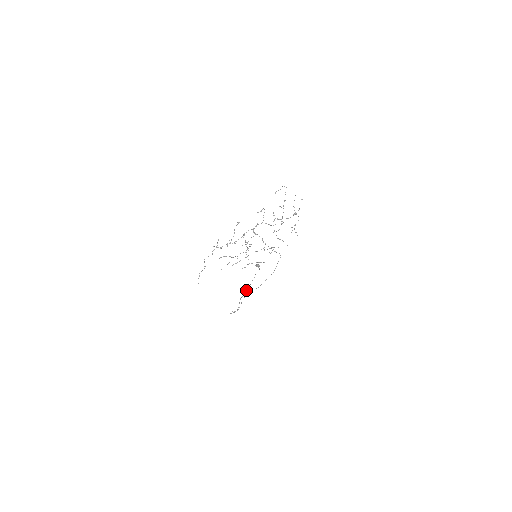
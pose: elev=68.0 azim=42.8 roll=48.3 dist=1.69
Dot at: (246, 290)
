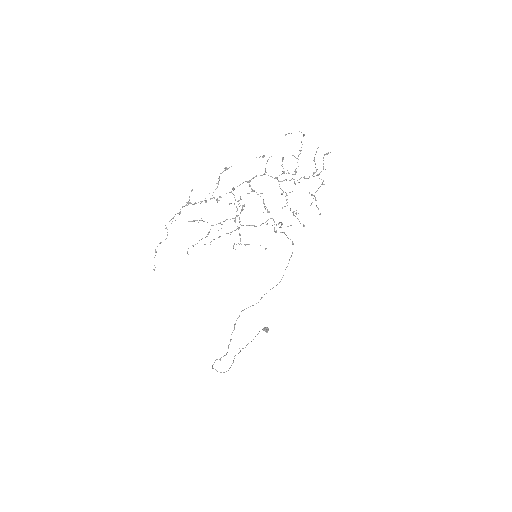
Dot at: (245, 347)
